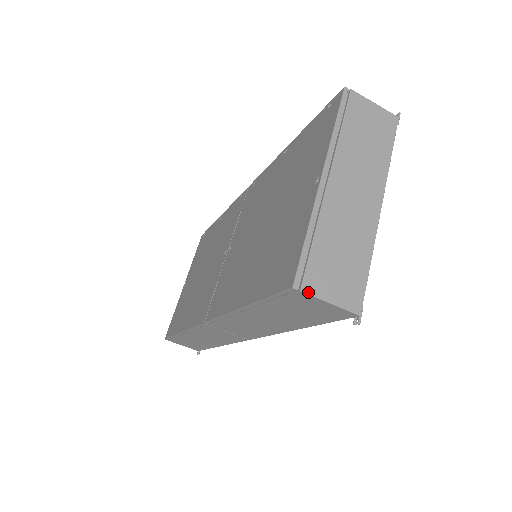
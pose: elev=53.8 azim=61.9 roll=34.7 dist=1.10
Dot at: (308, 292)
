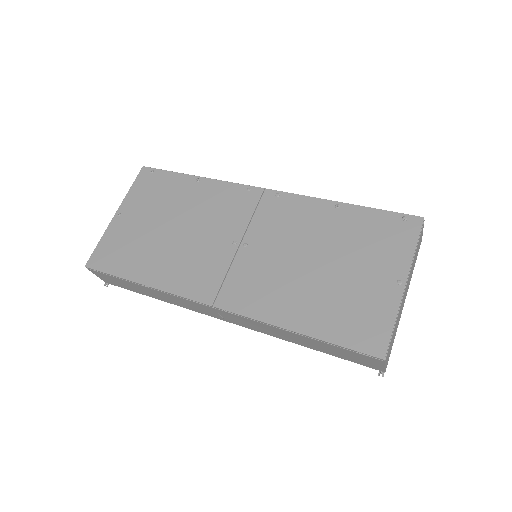
Dot at: (385, 362)
